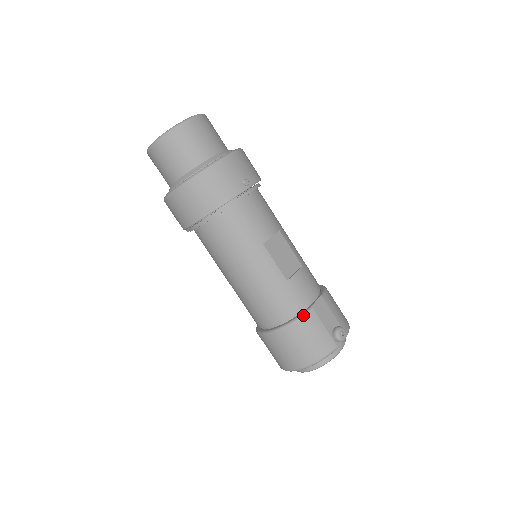
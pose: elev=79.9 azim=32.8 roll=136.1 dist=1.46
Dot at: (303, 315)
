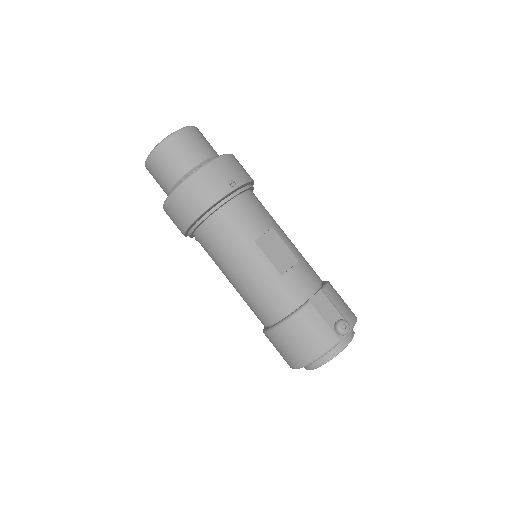
Dot at: (300, 309)
